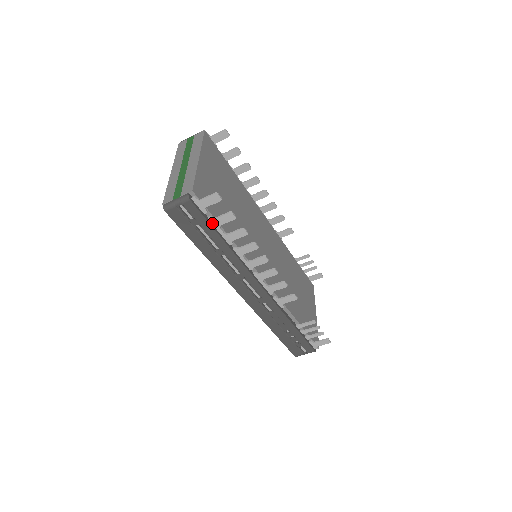
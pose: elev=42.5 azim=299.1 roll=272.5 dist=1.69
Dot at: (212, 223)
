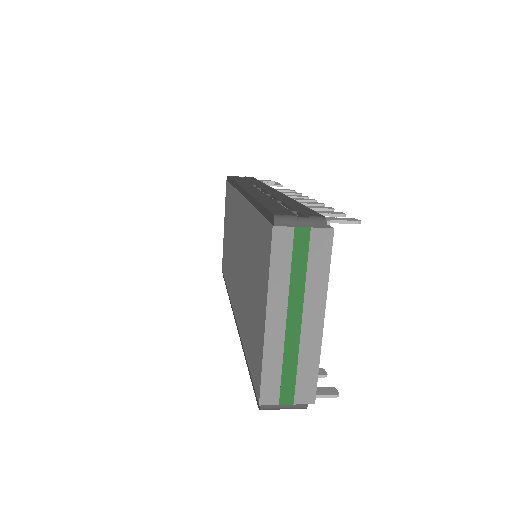
Dot at: occluded
